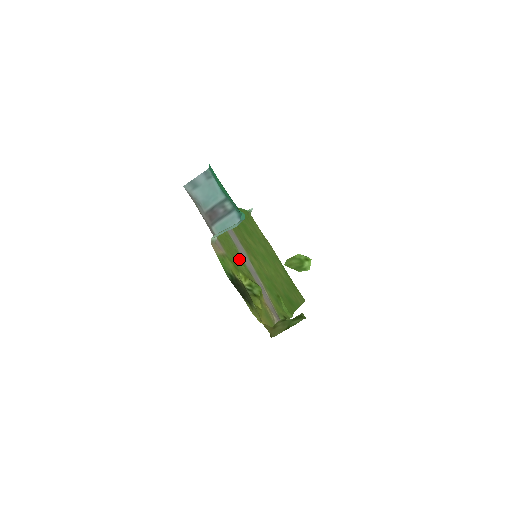
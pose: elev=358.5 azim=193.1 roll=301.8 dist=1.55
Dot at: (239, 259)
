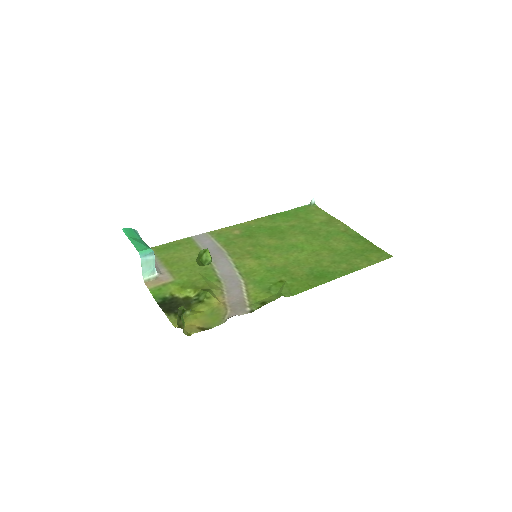
Dot at: (205, 275)
